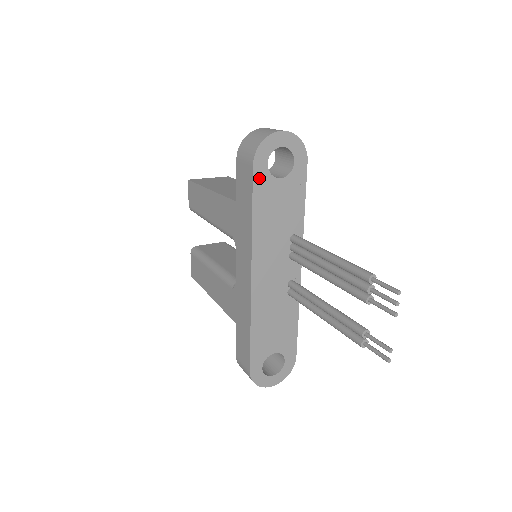
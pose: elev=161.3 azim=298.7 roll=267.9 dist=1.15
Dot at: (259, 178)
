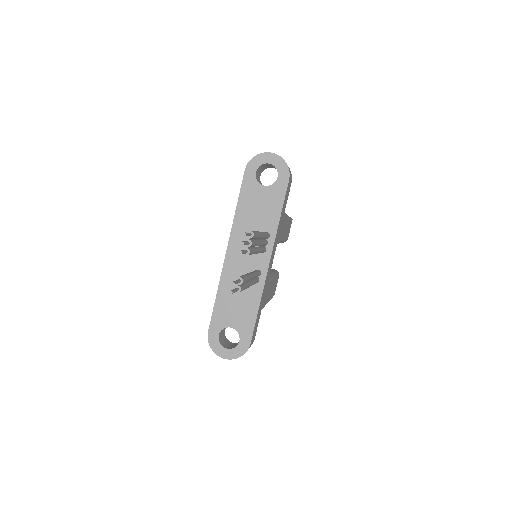
Dot at: (248, 180)
